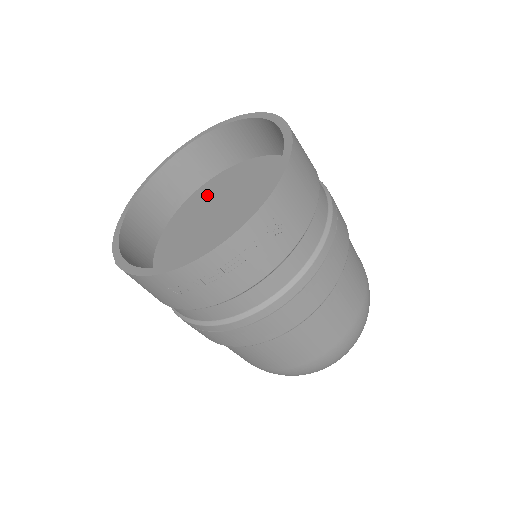
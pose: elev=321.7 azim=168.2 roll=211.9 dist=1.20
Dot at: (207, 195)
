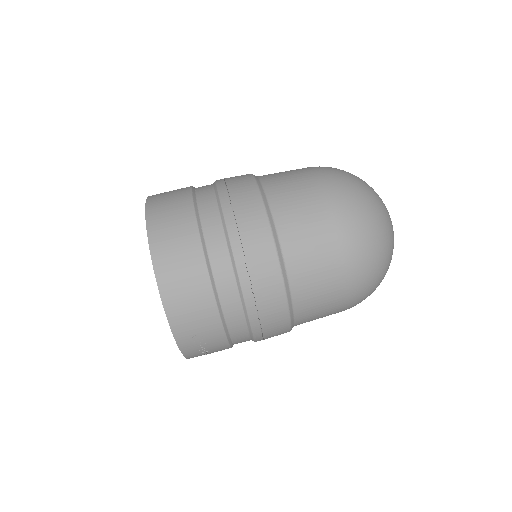
Dot at: occluded
